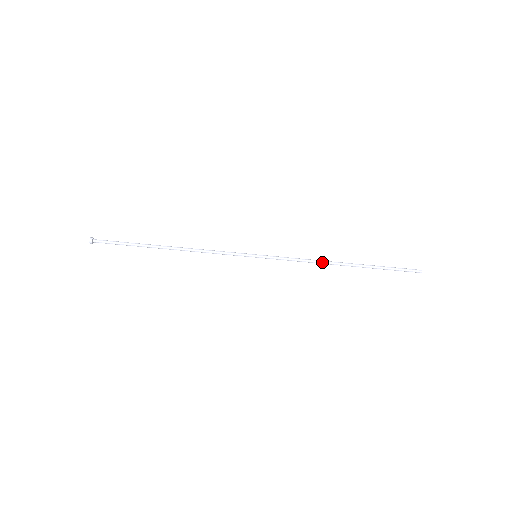
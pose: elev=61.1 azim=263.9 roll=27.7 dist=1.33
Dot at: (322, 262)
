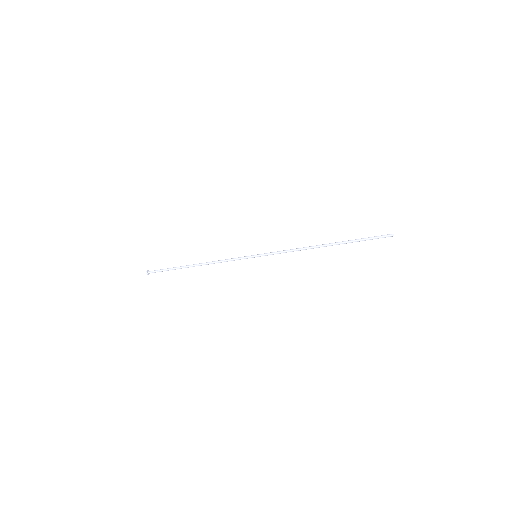
Dot at: (306, 248)
